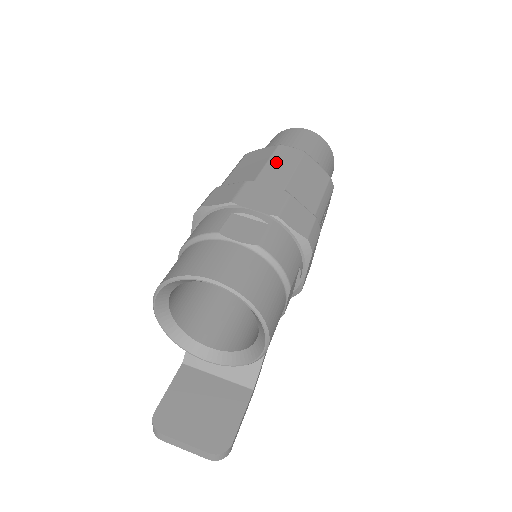
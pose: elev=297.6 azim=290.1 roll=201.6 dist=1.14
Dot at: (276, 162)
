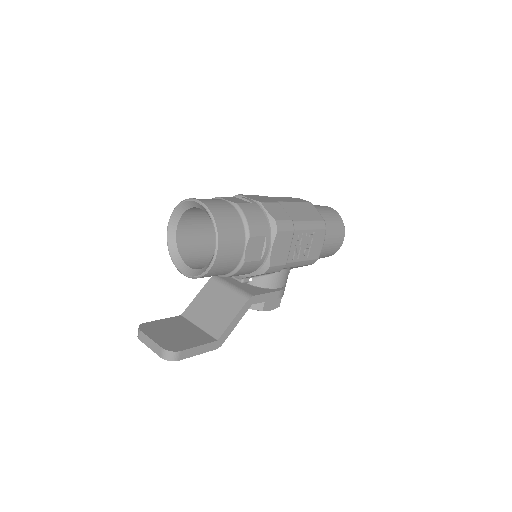
Dot at: (285, 198)
